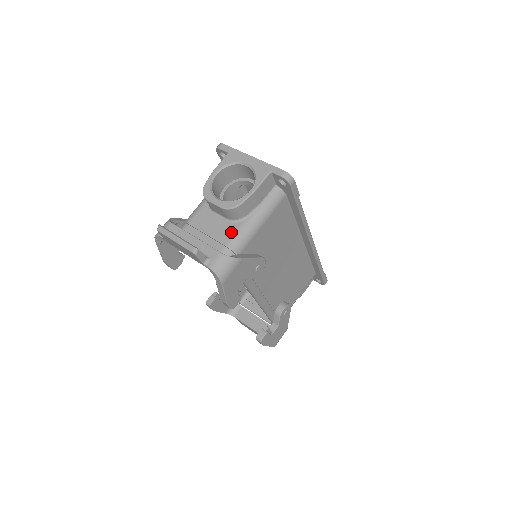
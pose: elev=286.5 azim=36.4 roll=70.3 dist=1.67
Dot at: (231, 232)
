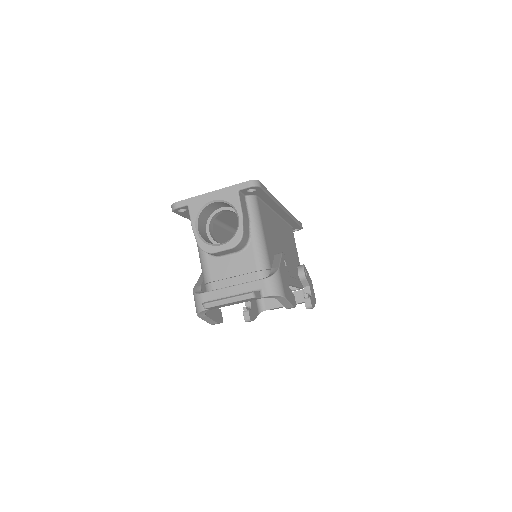
Dot at: (251, 258)
